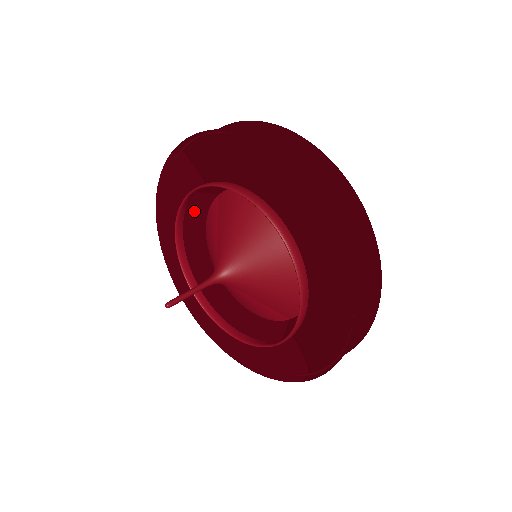
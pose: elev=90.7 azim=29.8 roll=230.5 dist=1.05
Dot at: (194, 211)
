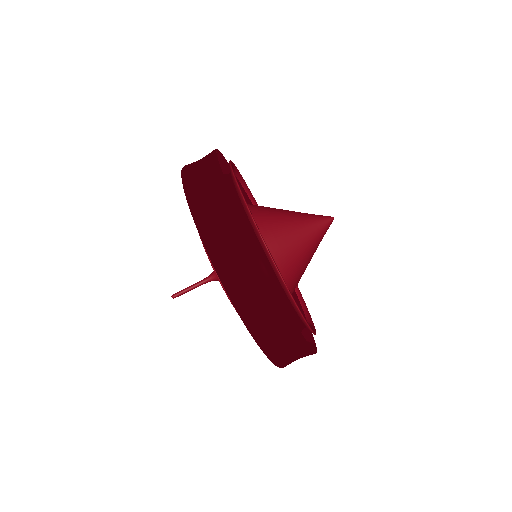
Dot at: occluded
